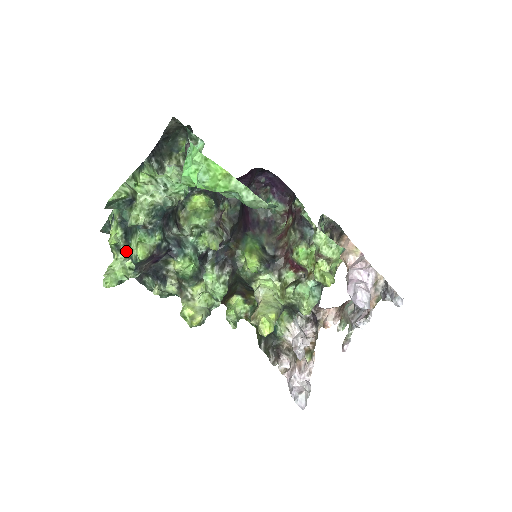
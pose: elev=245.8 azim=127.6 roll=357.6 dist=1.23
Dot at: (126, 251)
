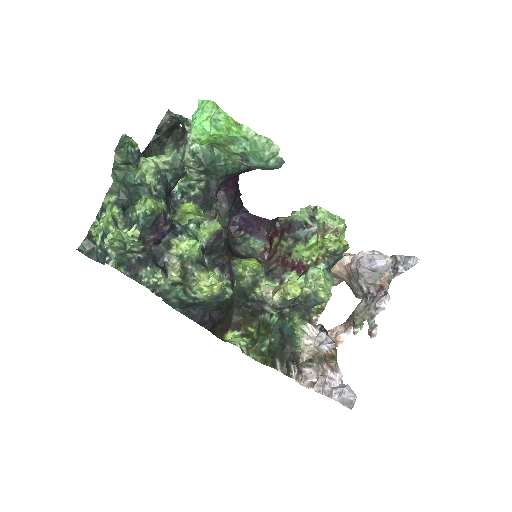
Dot at: (124, 228)
